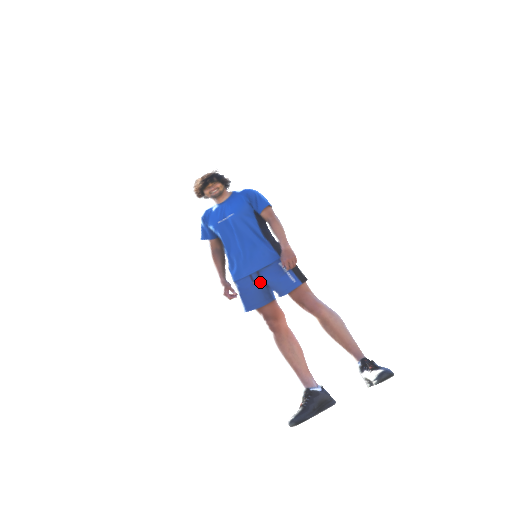
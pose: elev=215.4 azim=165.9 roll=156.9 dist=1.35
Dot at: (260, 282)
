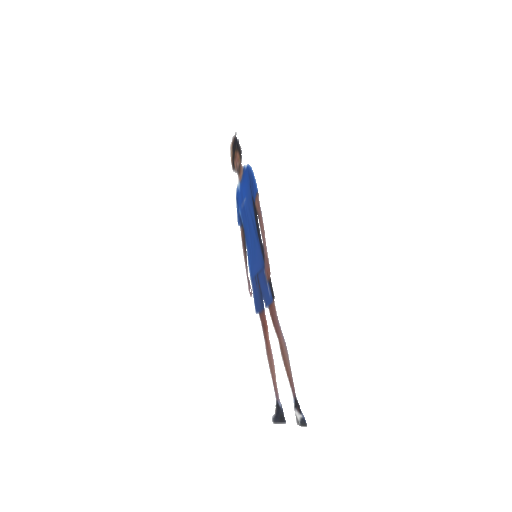
Dot at: (258, 287)
